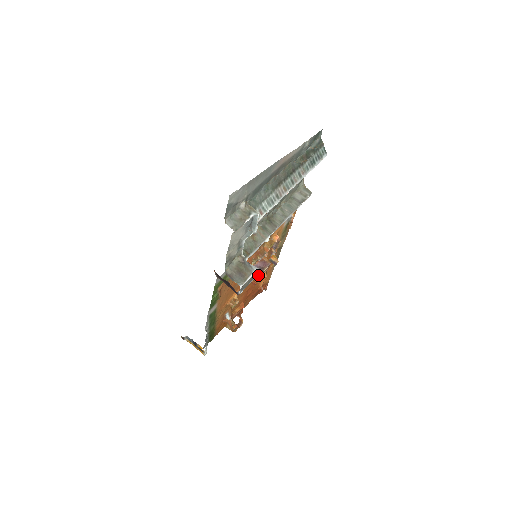
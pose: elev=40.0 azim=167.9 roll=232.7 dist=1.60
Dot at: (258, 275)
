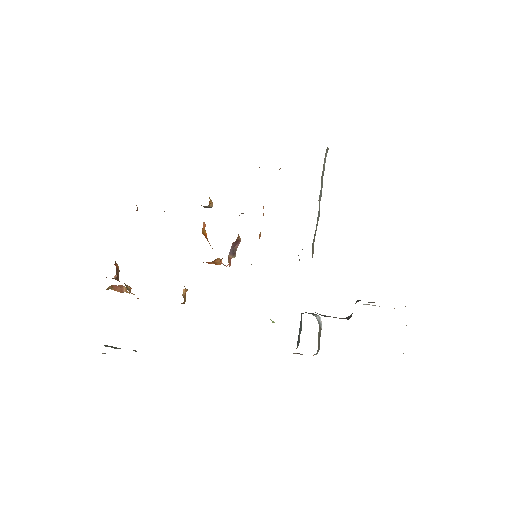
Dot at: occluded
